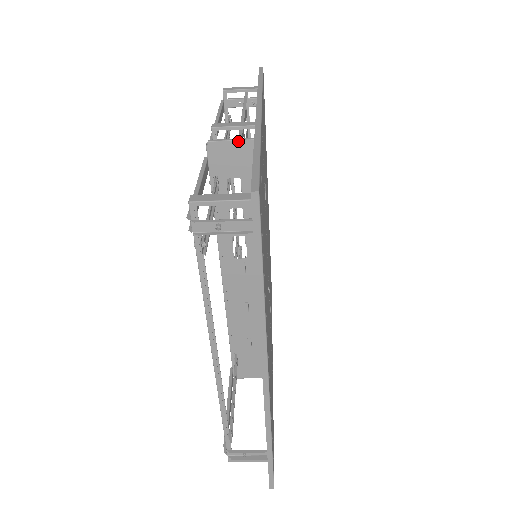
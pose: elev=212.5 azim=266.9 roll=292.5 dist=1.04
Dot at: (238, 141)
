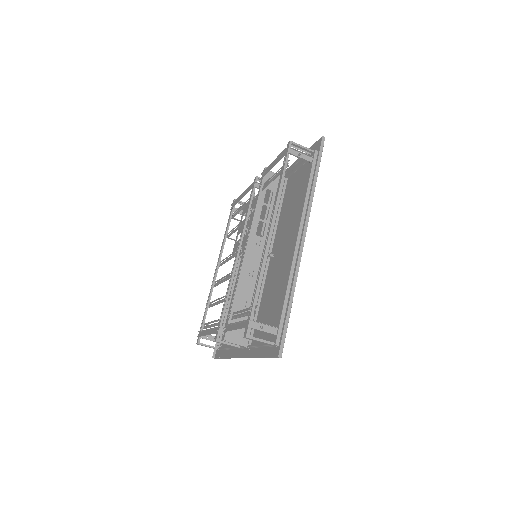
Dot at: occluded
